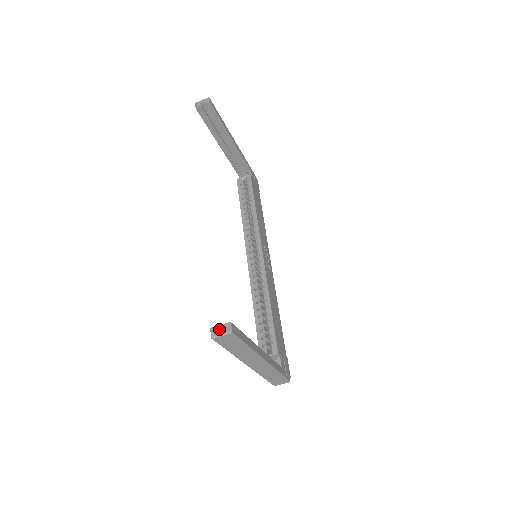
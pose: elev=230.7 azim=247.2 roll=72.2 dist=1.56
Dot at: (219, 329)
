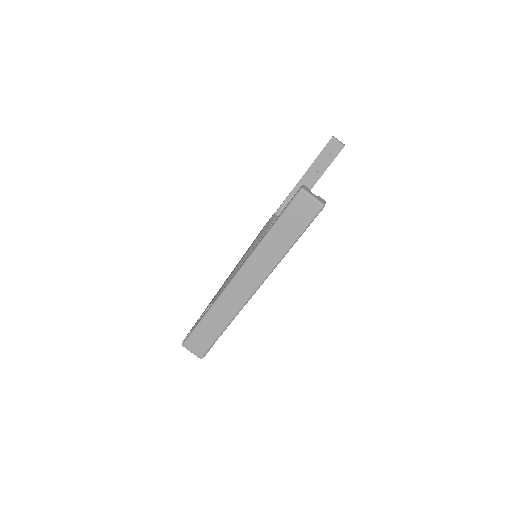
Dot at: occluded
